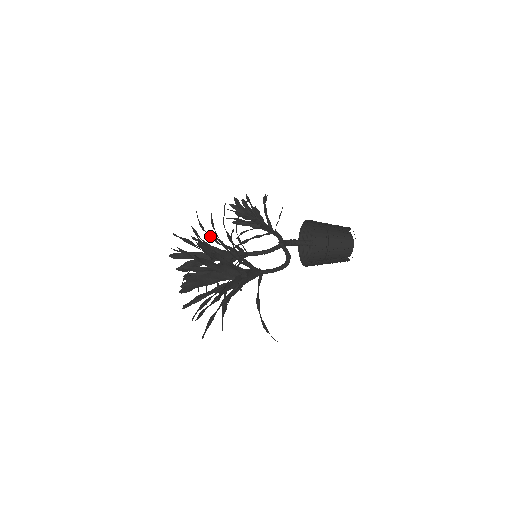
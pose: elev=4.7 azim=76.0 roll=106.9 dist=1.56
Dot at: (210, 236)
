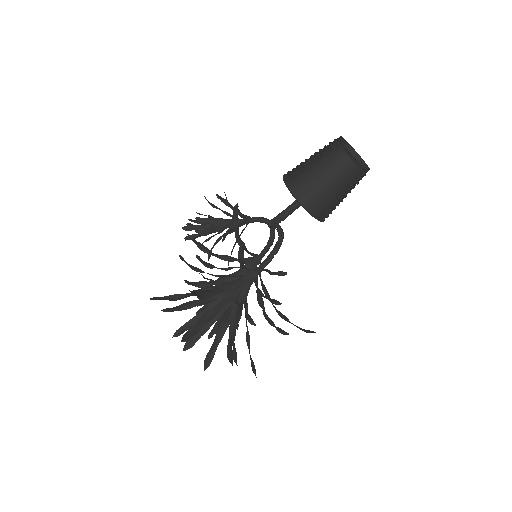
Dot at: (221, 268)
